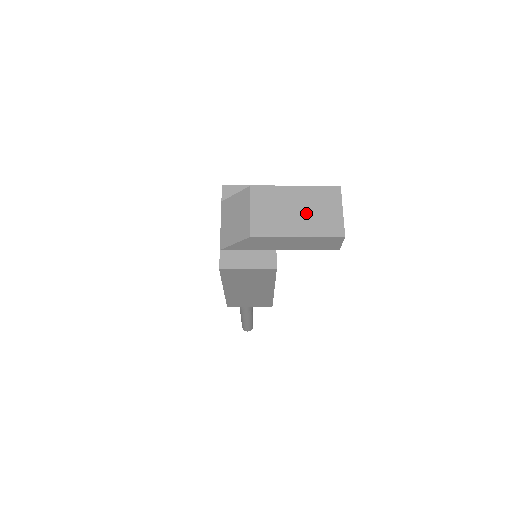
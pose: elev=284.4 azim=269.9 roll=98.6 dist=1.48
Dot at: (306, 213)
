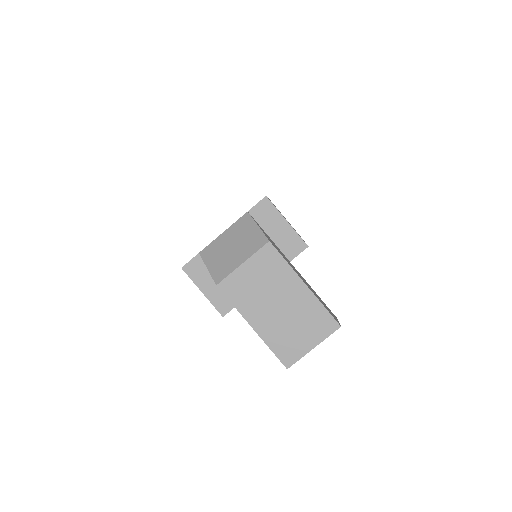
Dot at: (283, 317)
